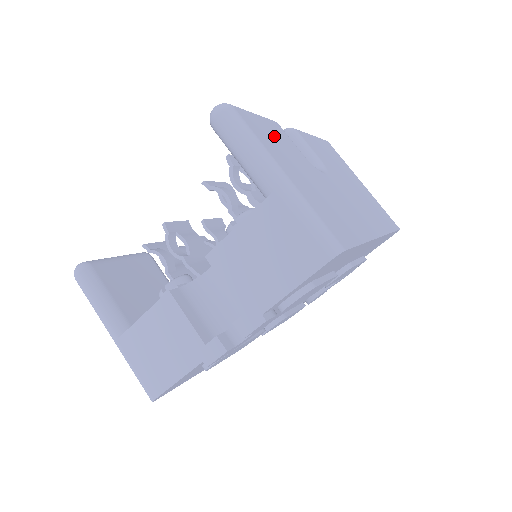
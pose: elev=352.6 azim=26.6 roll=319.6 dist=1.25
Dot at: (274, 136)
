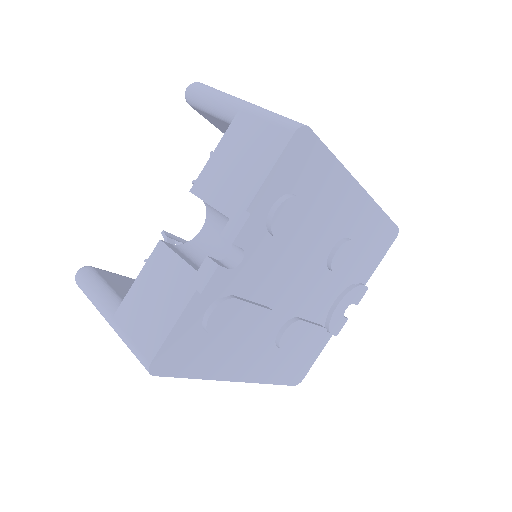
Dot at: occluded
